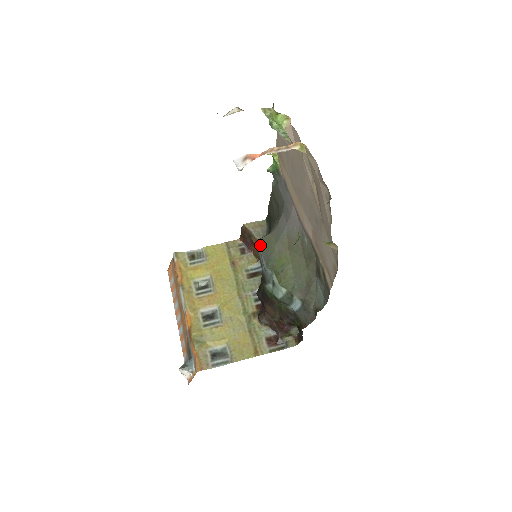
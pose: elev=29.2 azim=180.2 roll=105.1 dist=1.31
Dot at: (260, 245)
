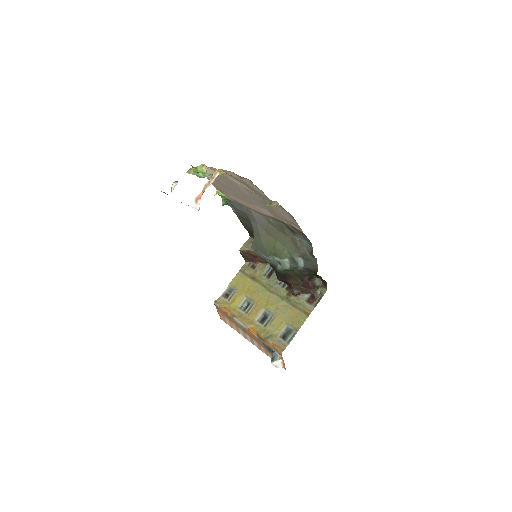
Dot at: (254, 249)
